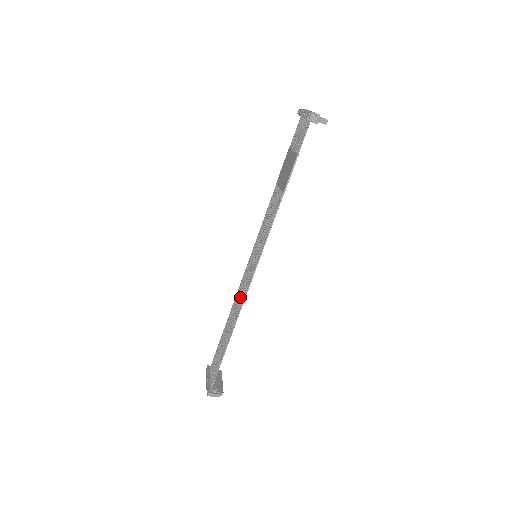
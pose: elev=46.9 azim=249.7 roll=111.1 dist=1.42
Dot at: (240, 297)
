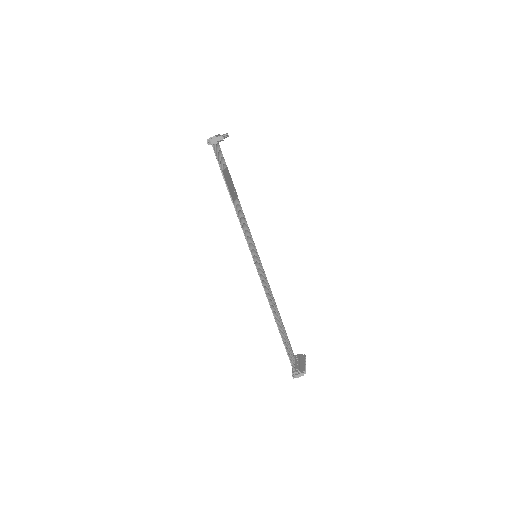
Dot at: (267, 292)
